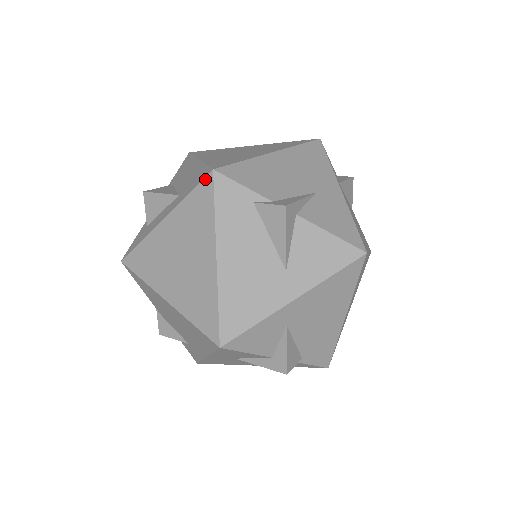
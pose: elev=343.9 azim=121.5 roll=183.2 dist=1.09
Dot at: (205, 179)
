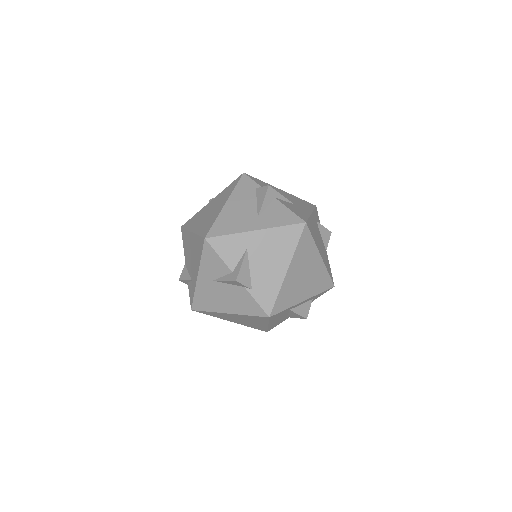
Dot at: (238, 177)
